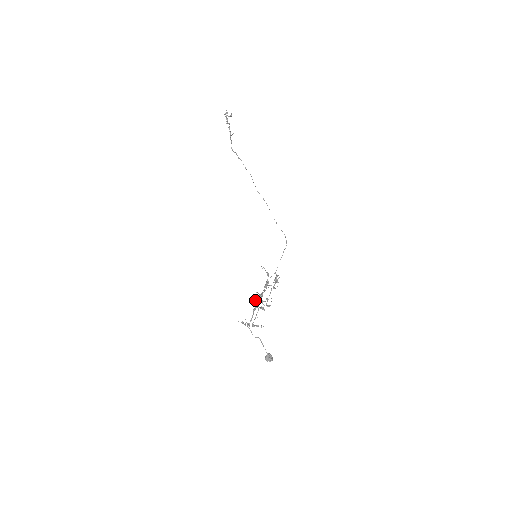
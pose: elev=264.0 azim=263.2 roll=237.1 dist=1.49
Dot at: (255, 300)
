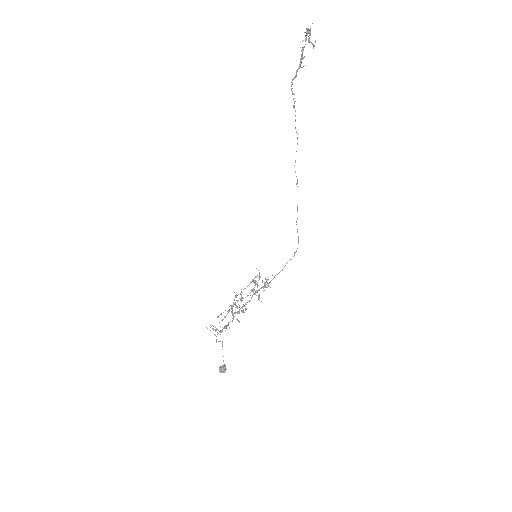
Dot at: occluded
